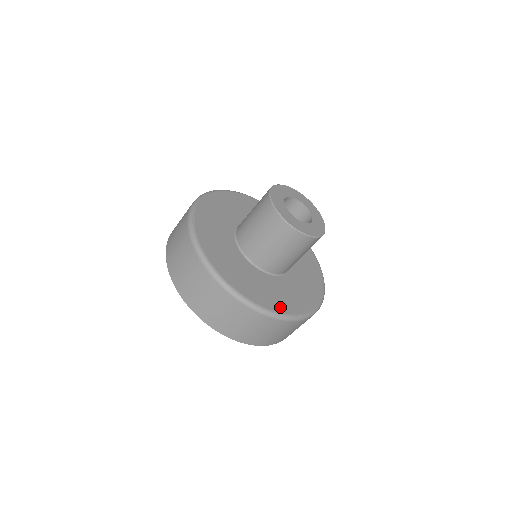
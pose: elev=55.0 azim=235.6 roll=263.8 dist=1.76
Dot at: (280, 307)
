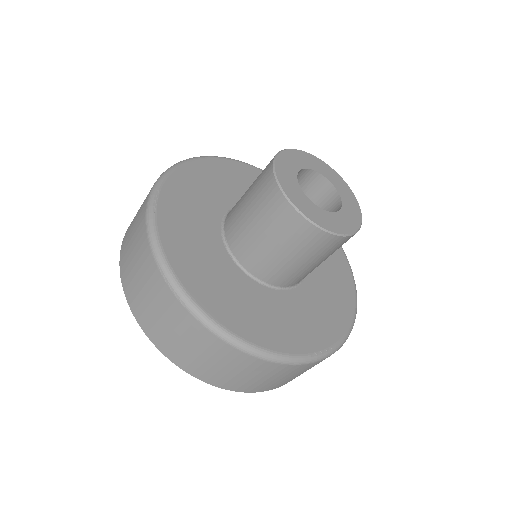
Dot at: (290, 344)
